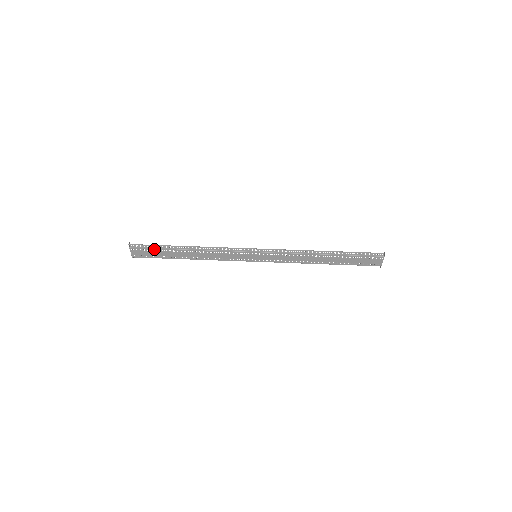
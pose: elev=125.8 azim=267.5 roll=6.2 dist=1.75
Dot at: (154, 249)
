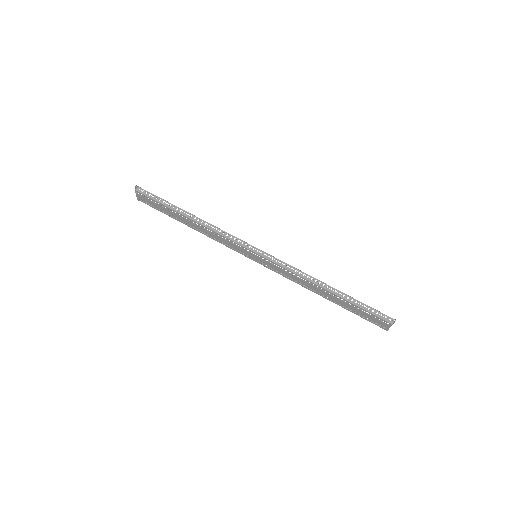
Dot at: (158, 202)
